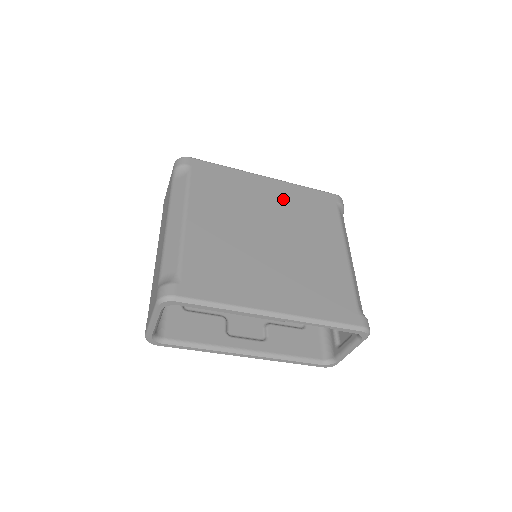
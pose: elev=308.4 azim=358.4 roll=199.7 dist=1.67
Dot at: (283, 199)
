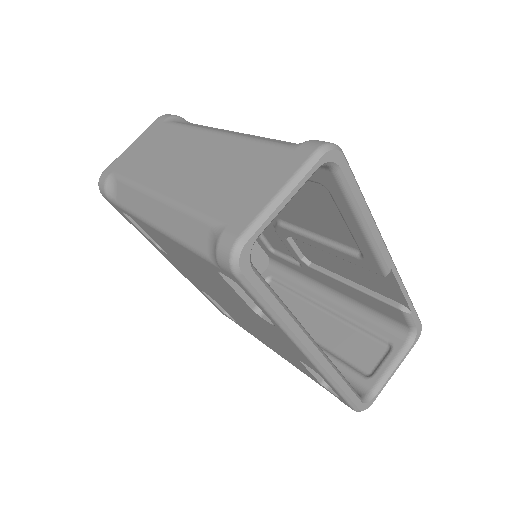
Dot at: occluded
